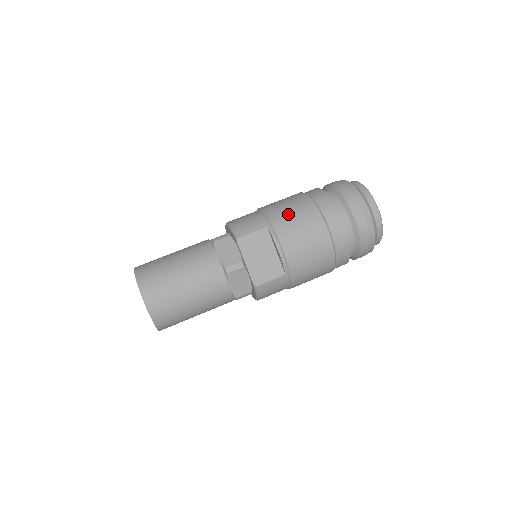
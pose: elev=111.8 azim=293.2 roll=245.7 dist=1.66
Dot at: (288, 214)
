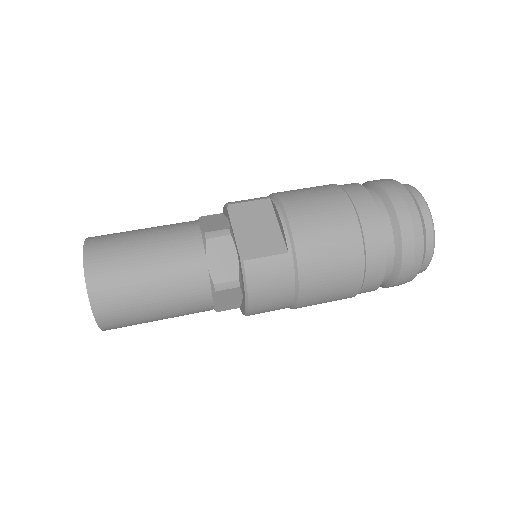
Dot at: (299, 190)
